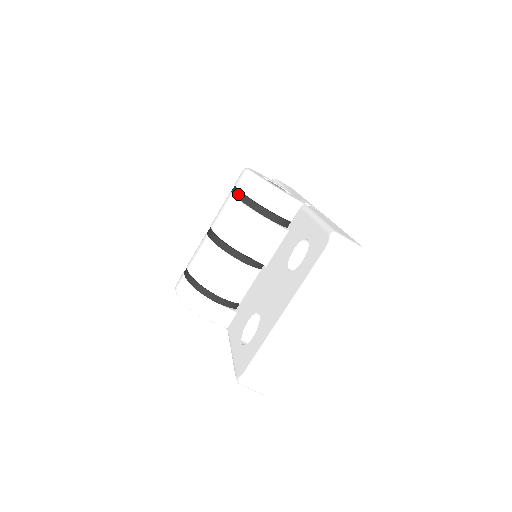
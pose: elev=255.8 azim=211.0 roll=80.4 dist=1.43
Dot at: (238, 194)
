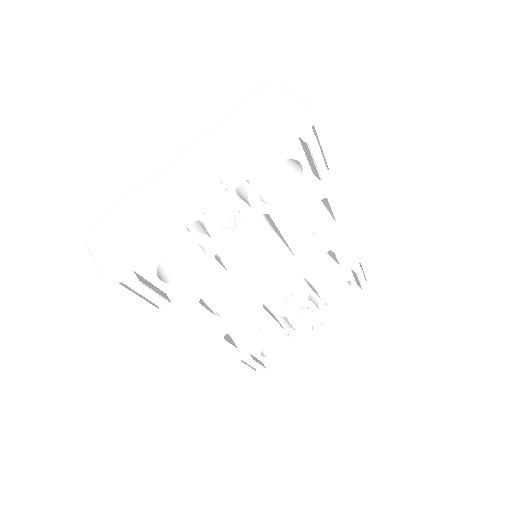
Dot at: occluded
